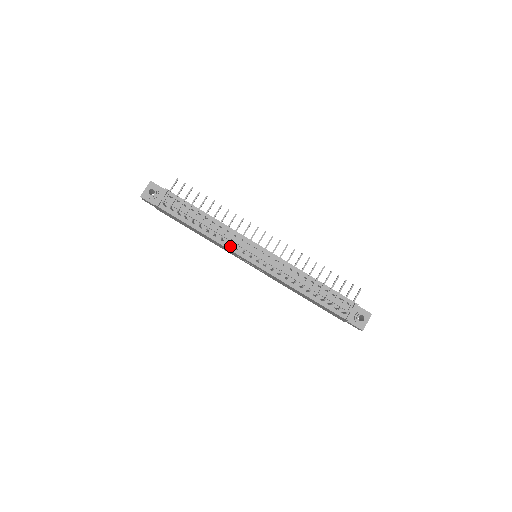
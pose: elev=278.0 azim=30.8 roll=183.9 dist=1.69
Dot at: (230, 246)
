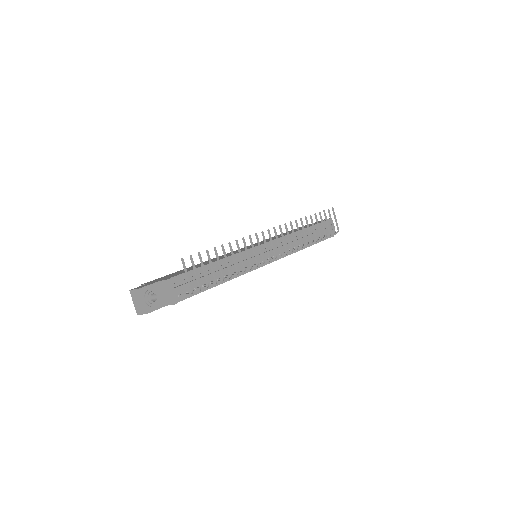
Dot at: occluded
